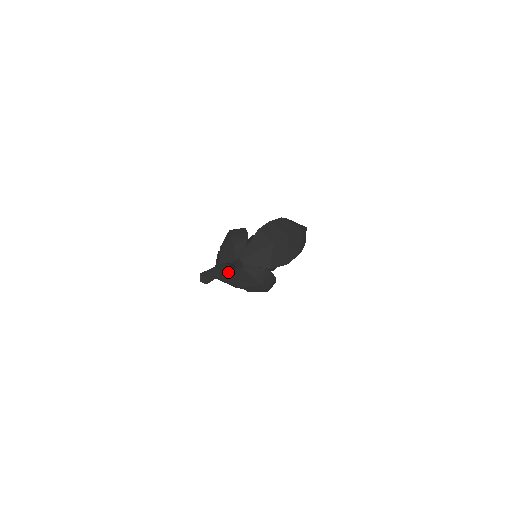
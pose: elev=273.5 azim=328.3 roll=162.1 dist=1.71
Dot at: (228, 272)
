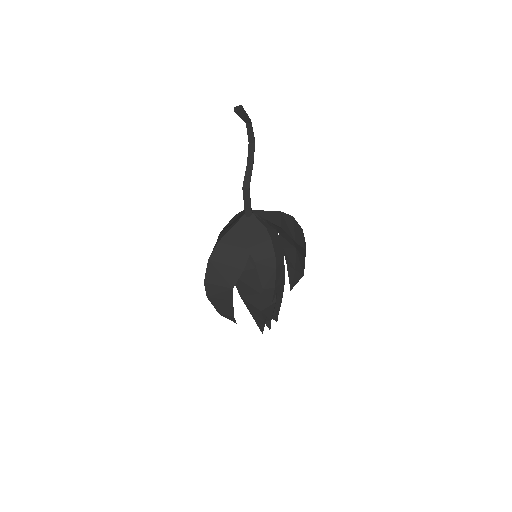
Dot at: (231, 236)
